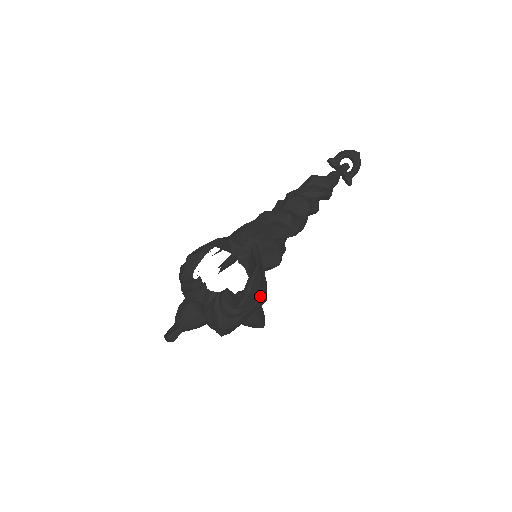
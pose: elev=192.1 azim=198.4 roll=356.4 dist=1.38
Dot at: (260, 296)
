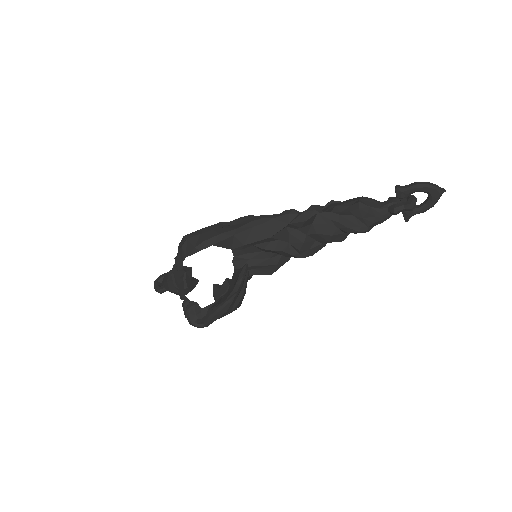
Dot at: occluded
